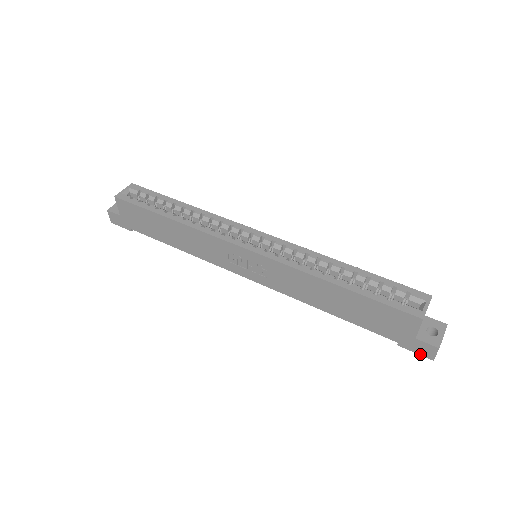
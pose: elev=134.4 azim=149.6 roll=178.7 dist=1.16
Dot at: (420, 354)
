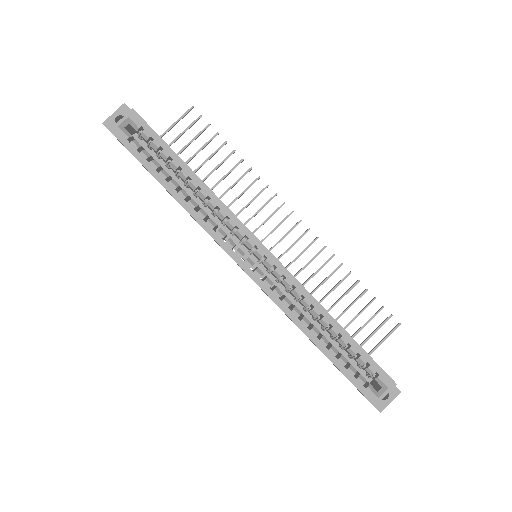
Dot at: occluded
